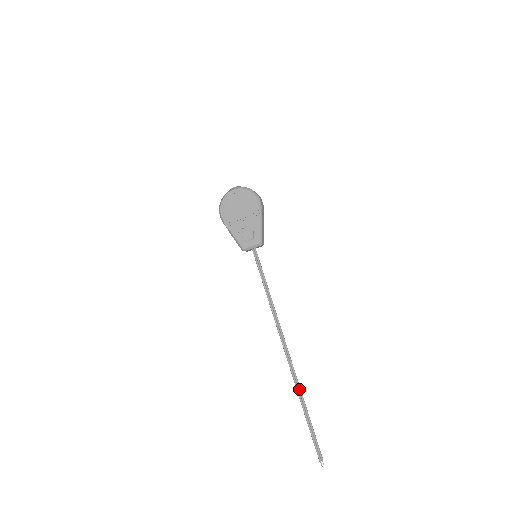
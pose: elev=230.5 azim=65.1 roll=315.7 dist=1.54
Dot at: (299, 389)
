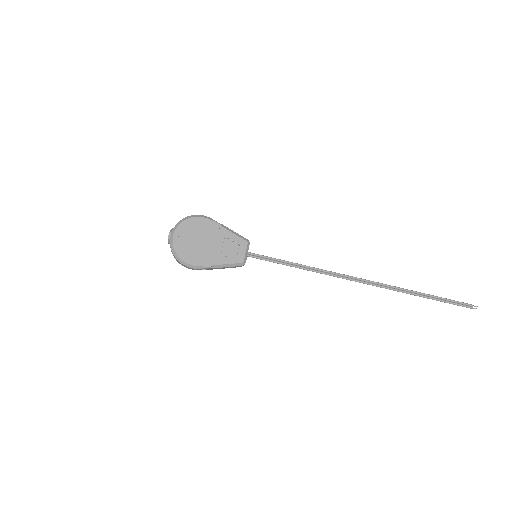
Dot at: (404, 290)
